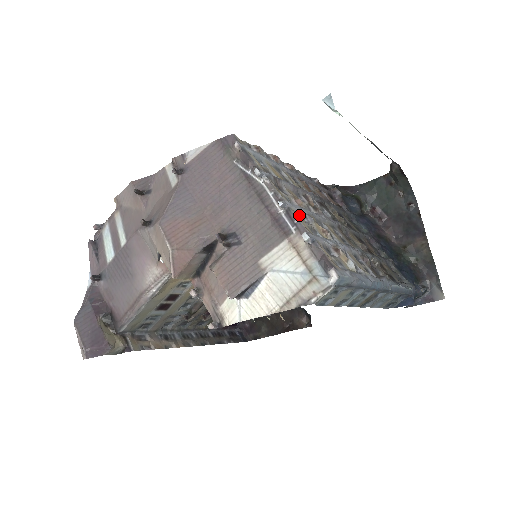
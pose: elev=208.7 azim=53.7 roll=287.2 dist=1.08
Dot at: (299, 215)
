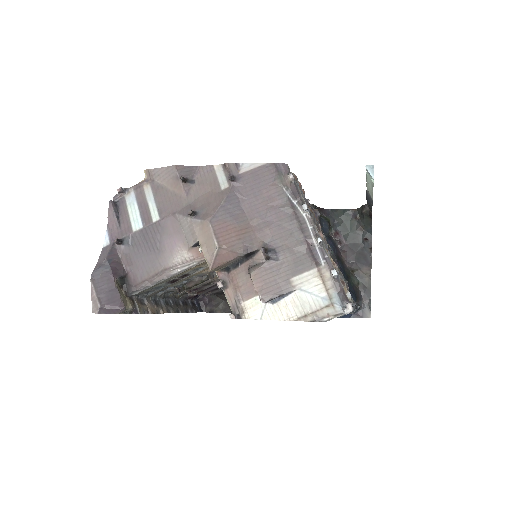
Dot at: (326, 250)
